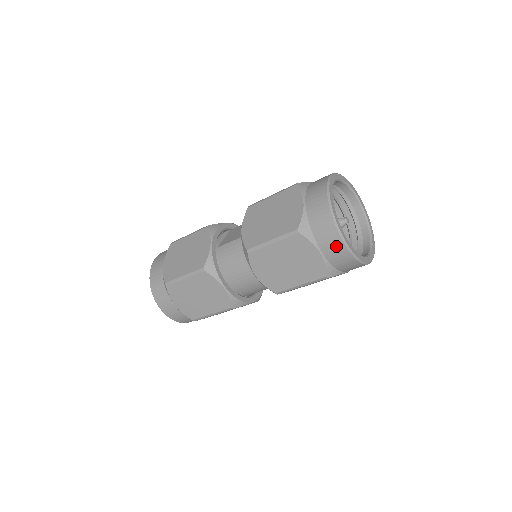
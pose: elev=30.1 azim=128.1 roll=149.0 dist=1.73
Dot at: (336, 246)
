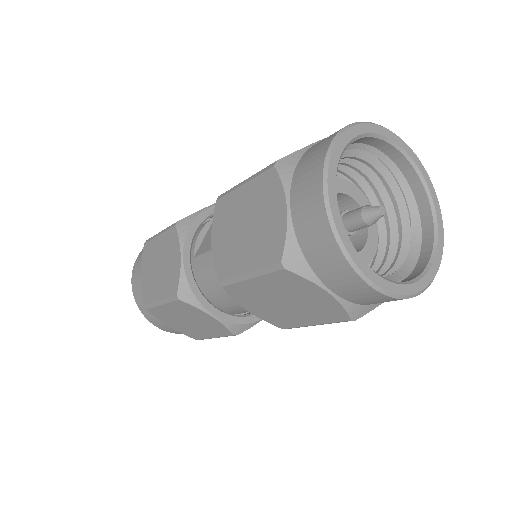
Dot at: (354, 286)
